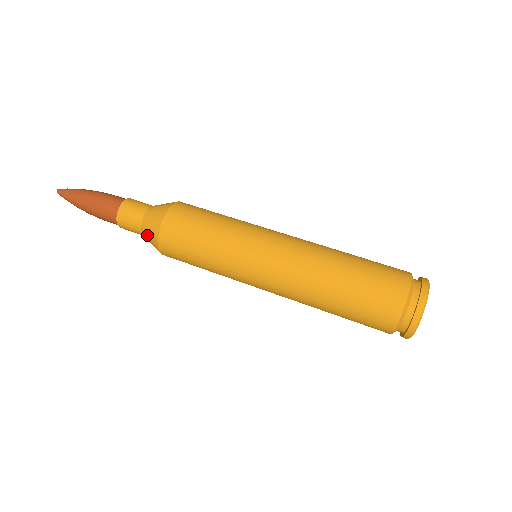
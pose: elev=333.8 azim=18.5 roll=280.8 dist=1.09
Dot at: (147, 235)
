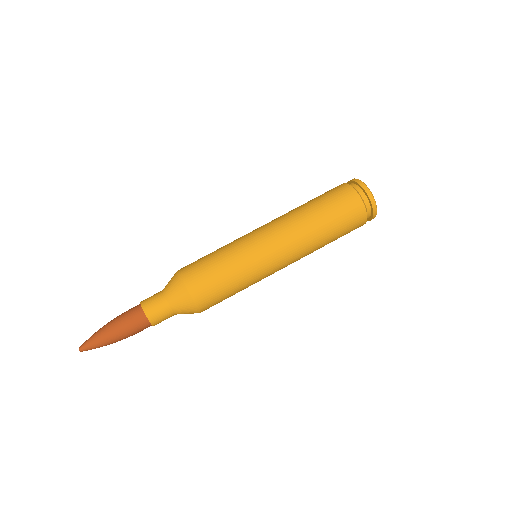
Dot at: (178, 304)
